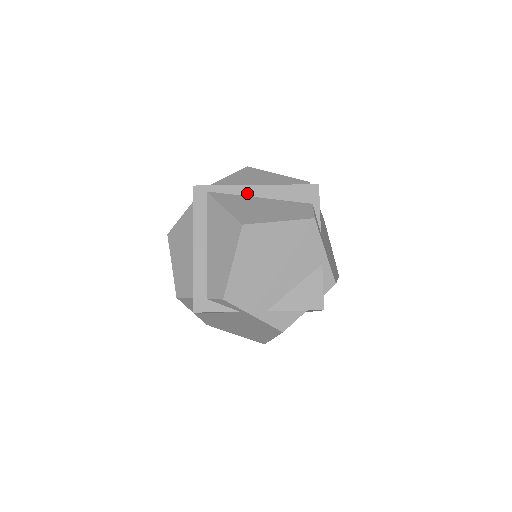
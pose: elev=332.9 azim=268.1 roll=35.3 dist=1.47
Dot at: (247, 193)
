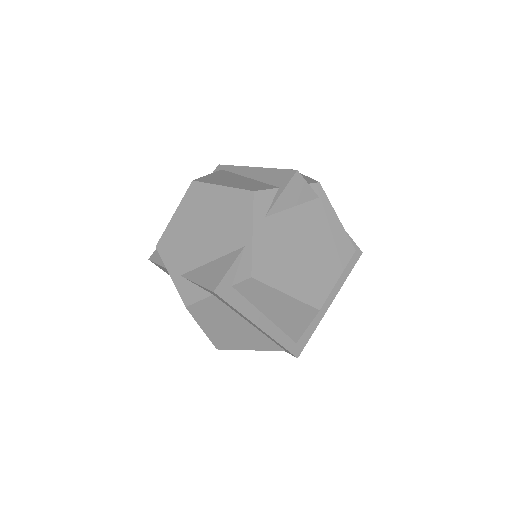
Dot at: (243, 173)
